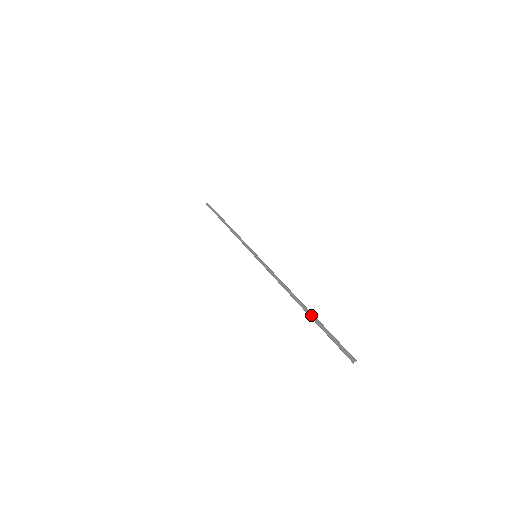
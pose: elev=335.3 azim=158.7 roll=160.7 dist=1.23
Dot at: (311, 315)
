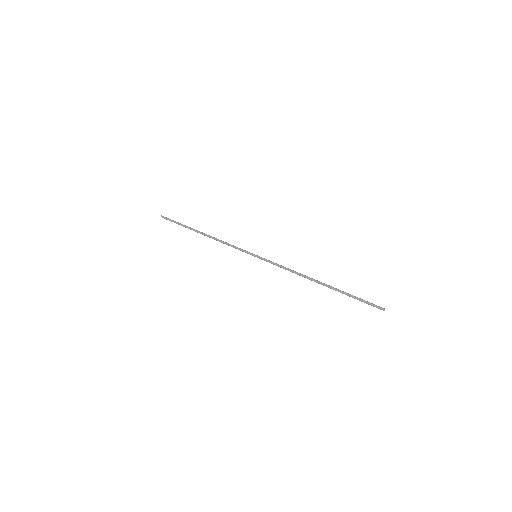
Dot at: (337, 289)
